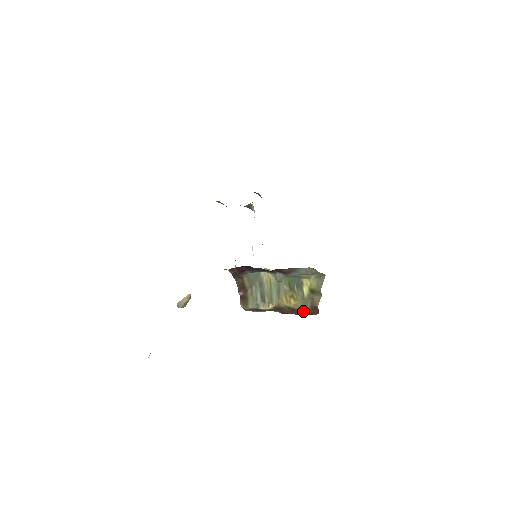
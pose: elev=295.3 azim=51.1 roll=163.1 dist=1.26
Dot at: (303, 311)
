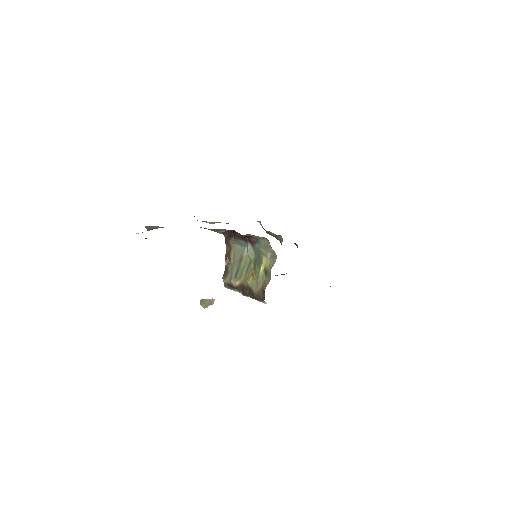
Dot at: (255, 292)
